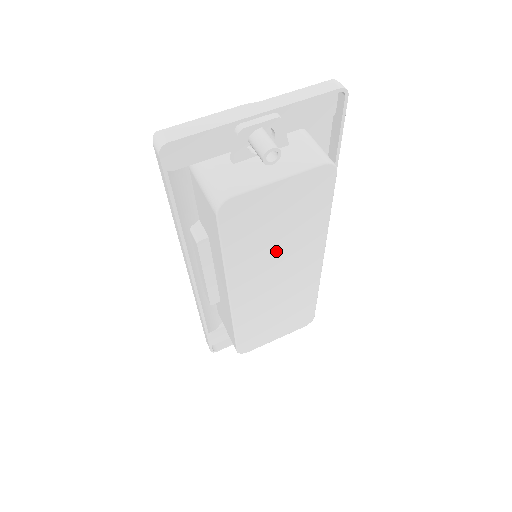
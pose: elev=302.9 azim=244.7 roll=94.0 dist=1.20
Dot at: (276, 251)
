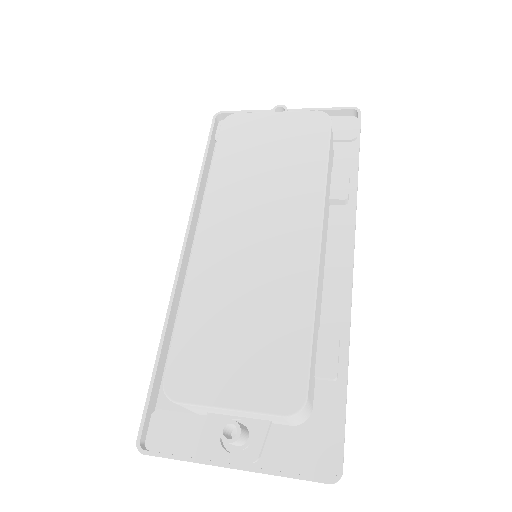
Dot at: (262, 189)
